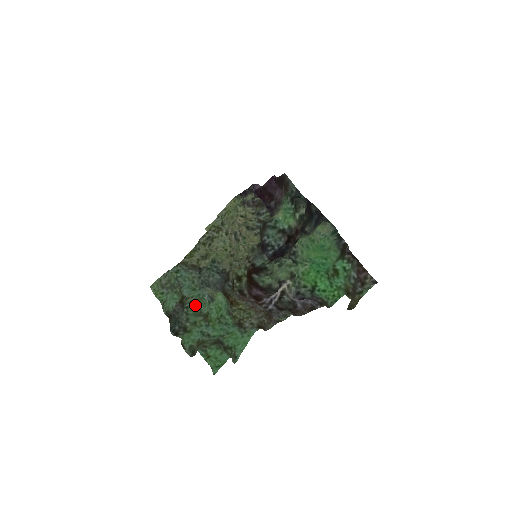
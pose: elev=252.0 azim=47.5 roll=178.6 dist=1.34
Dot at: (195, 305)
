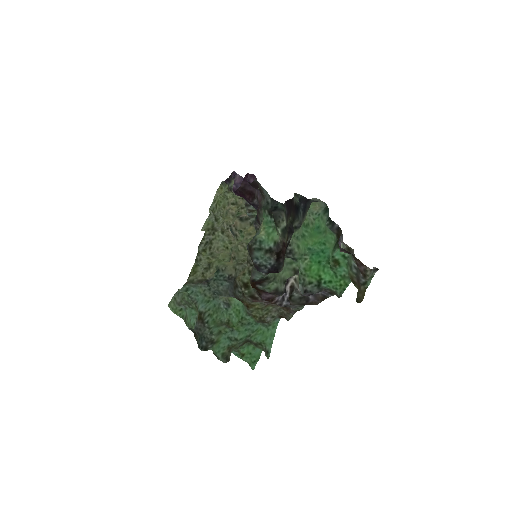
Dot at: (214, 317)
